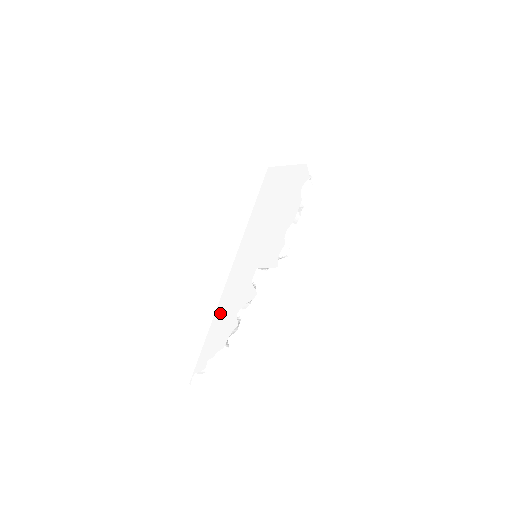
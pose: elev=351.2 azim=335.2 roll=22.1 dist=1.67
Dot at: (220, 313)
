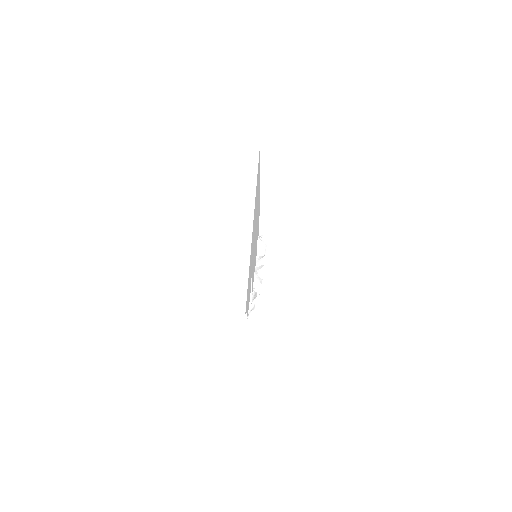
Dot at: occluded
